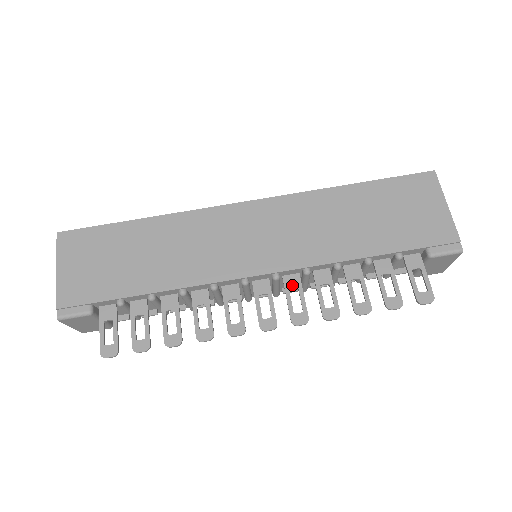
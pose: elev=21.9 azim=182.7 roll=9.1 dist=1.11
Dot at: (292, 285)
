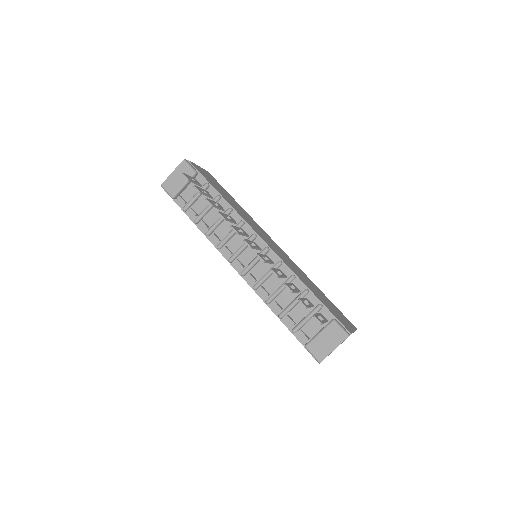
Dot at: (268, 258)
